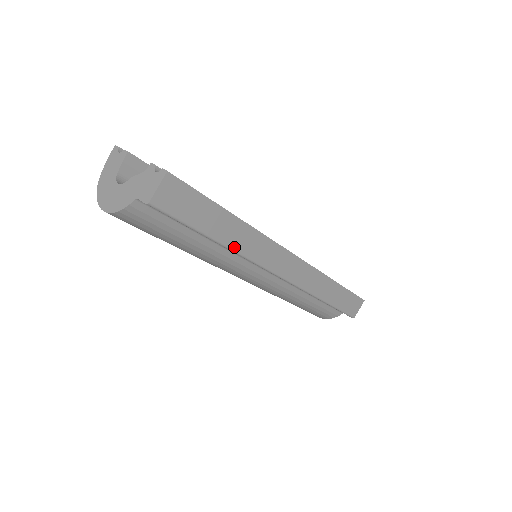
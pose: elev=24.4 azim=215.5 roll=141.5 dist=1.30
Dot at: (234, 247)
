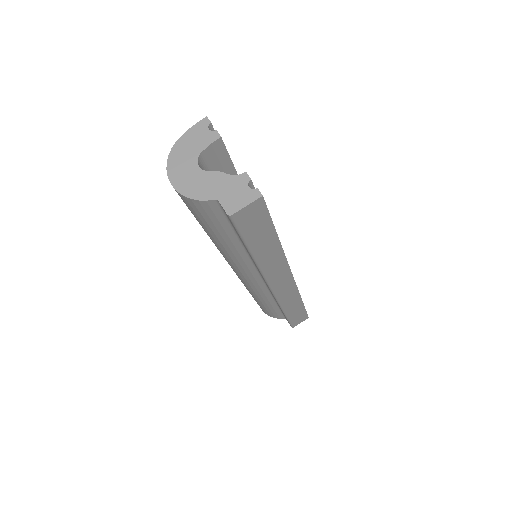
Dot at: (260, 262)
